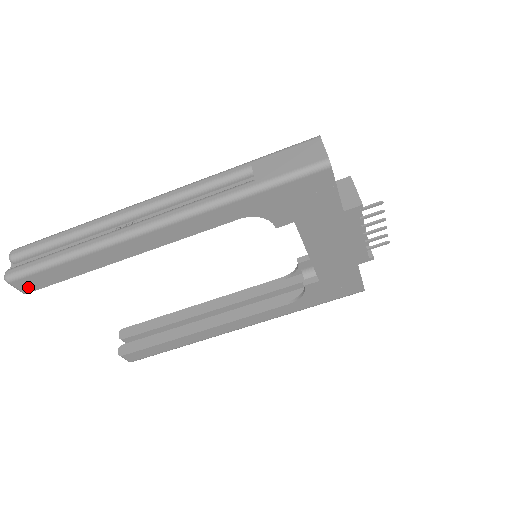
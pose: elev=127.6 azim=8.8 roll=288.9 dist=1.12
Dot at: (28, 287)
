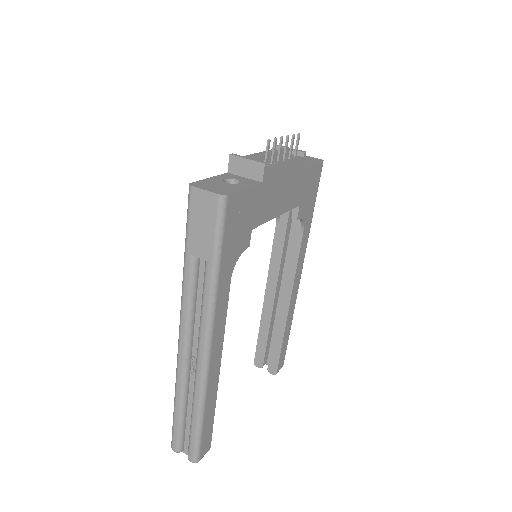
Dot at: (207, 447)
